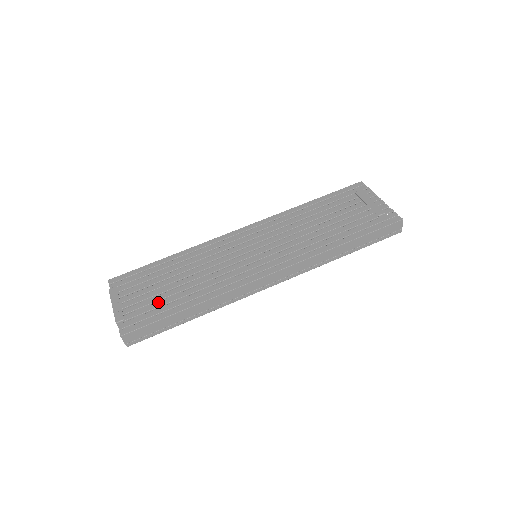
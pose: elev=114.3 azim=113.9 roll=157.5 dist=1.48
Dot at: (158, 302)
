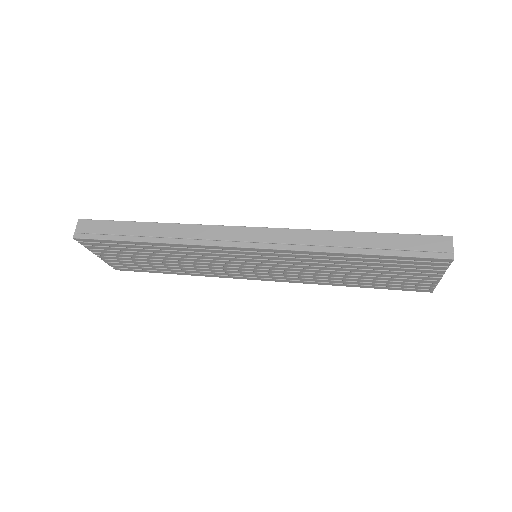
Dot at: occluded
